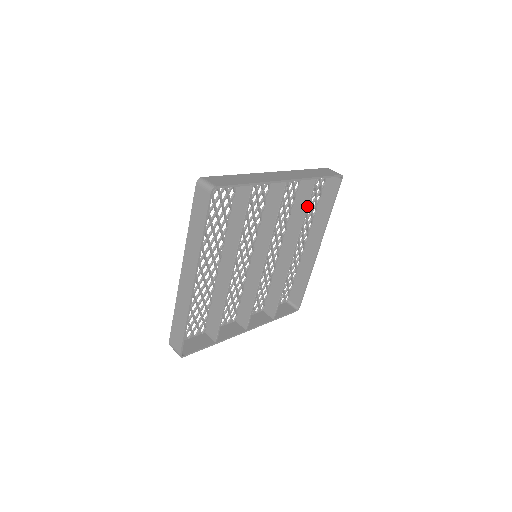
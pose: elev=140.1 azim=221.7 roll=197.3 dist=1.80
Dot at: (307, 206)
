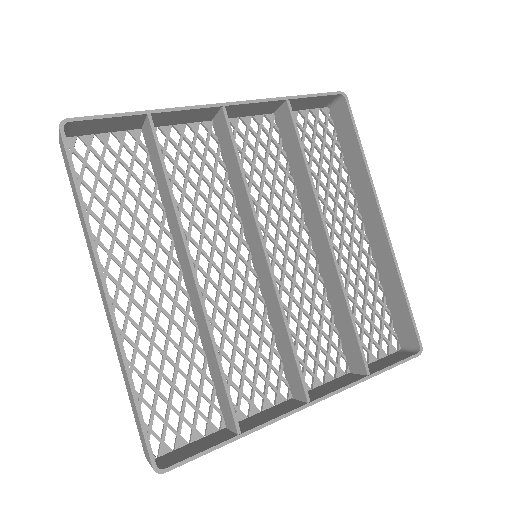
Dot at: (299, 146)
